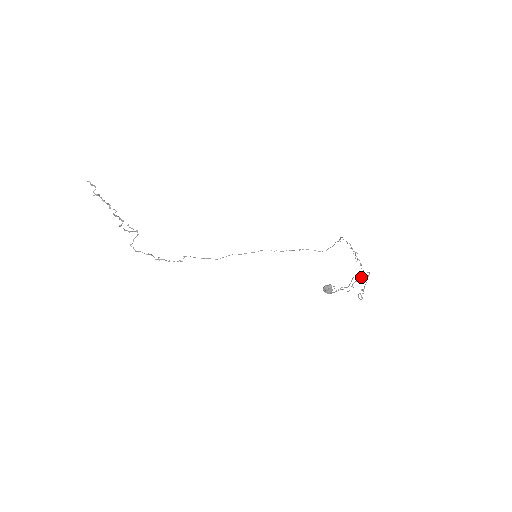
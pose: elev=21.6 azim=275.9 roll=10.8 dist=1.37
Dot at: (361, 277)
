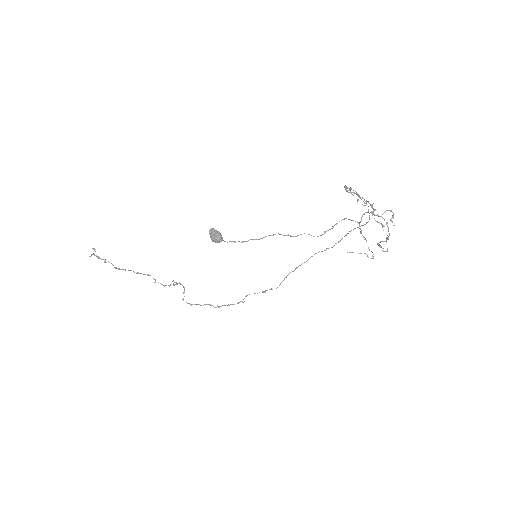
Dot at: occluded
